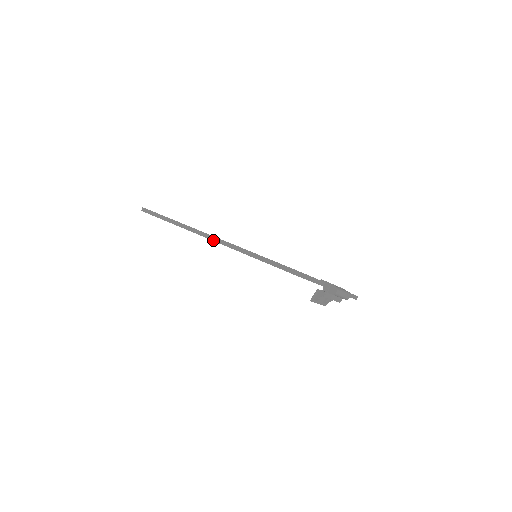
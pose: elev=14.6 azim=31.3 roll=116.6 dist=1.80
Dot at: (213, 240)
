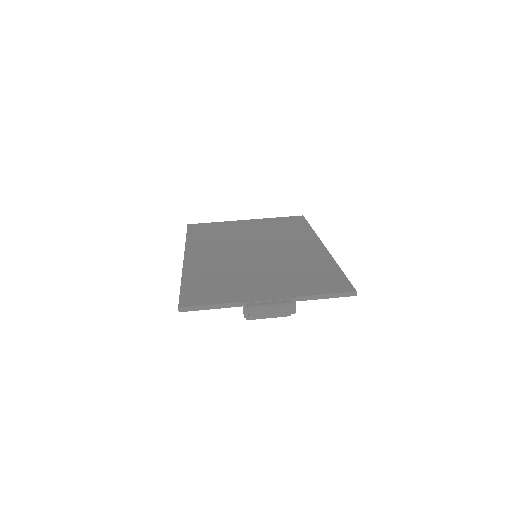
Dot at: occluded
